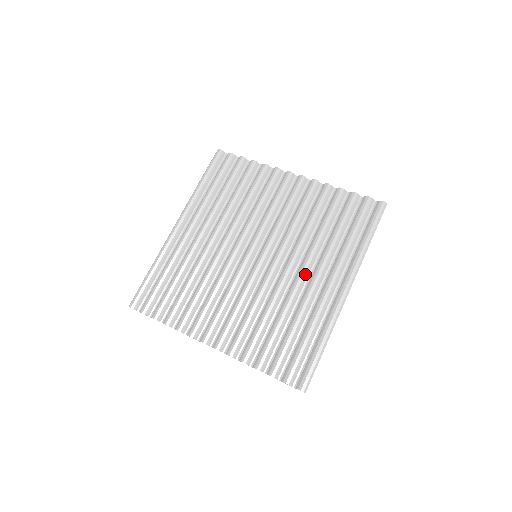
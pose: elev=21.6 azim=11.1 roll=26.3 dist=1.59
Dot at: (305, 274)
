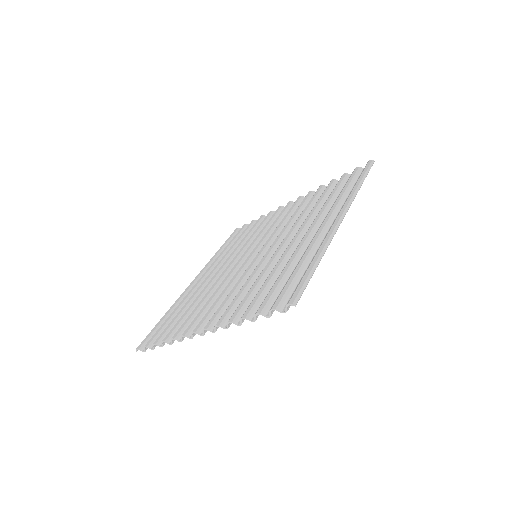
Dot at: (299, 236)
